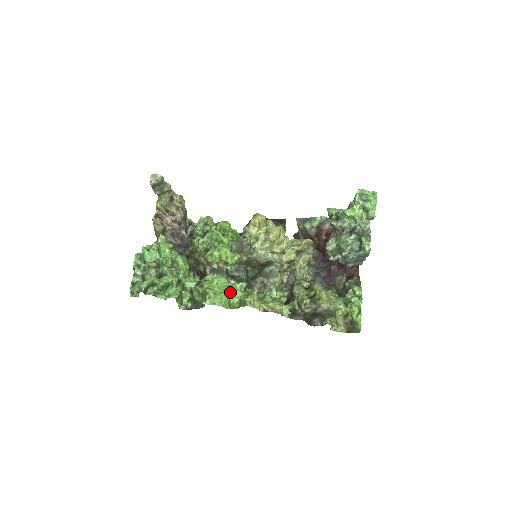
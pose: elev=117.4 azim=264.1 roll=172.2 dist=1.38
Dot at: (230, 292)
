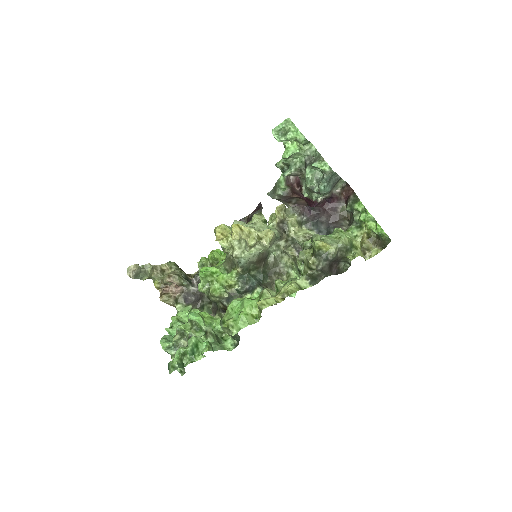
Dot at: (245, 308)
